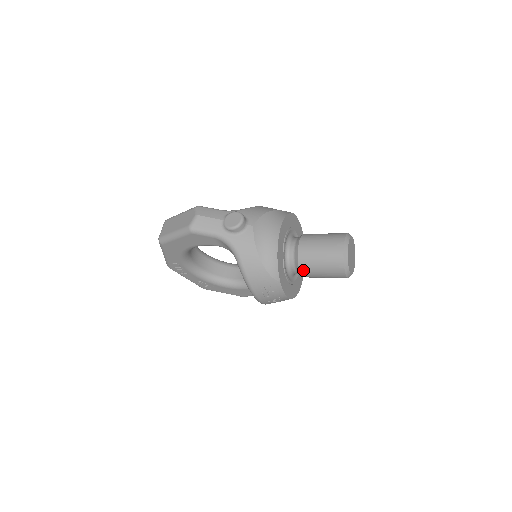
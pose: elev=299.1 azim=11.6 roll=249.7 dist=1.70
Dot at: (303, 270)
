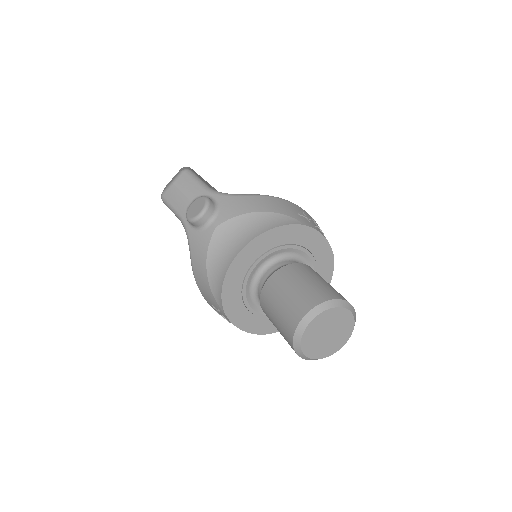
Dot at: (265, 313)
